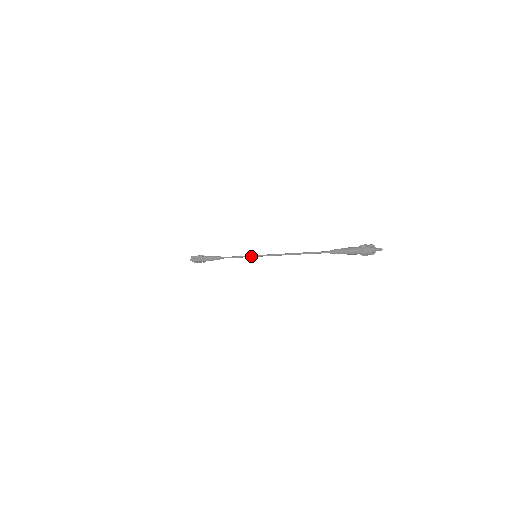
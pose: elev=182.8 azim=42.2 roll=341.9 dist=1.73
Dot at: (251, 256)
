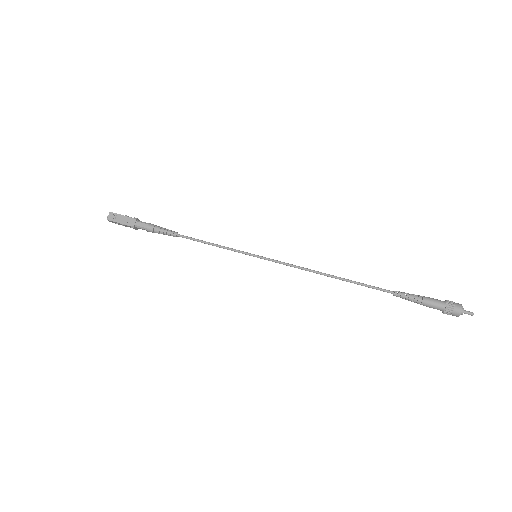
Dot at: occluded
